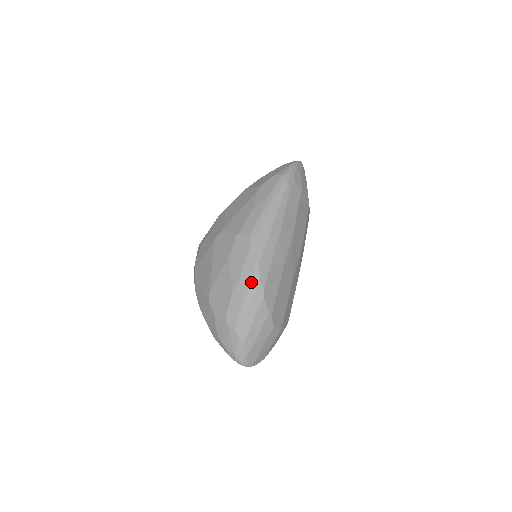
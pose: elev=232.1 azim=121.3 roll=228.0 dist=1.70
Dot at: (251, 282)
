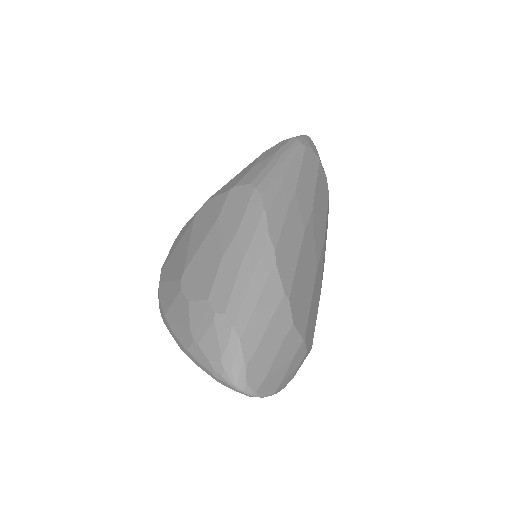
Dot at: (254, 238)
